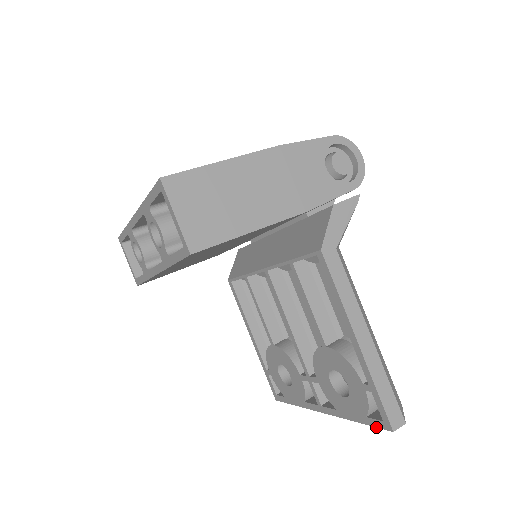
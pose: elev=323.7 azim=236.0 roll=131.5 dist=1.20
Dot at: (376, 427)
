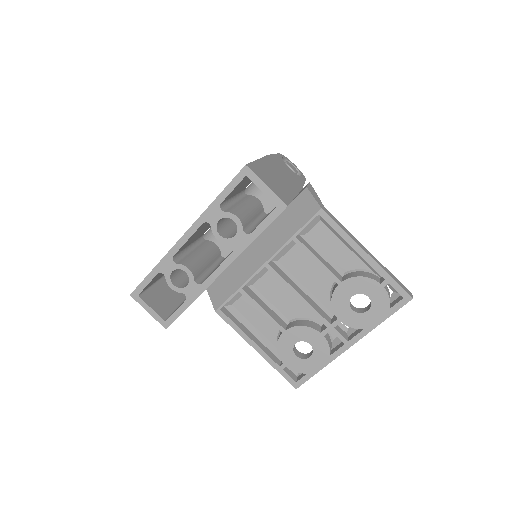
Dot at: occluded
